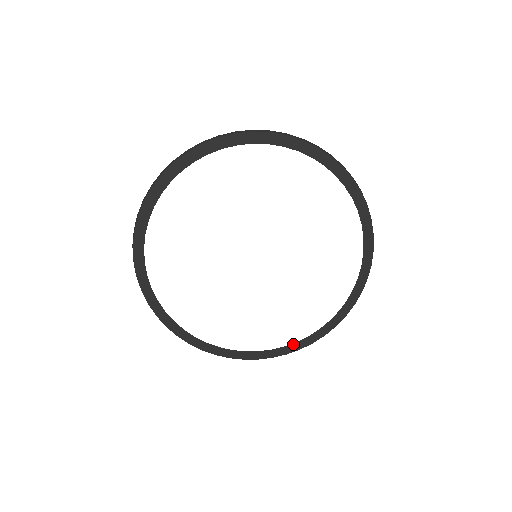
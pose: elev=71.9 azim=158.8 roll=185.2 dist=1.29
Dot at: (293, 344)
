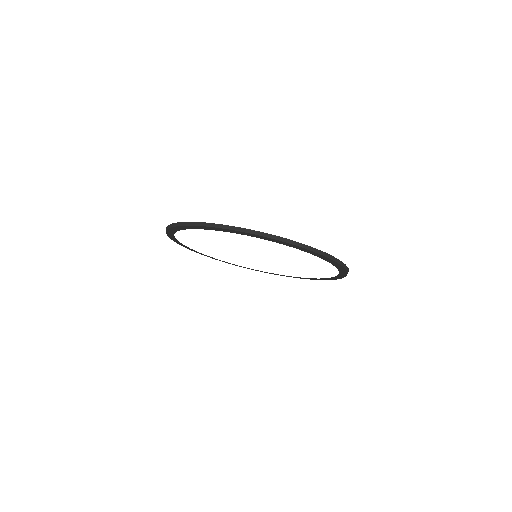
Dot at: (329, 278)
